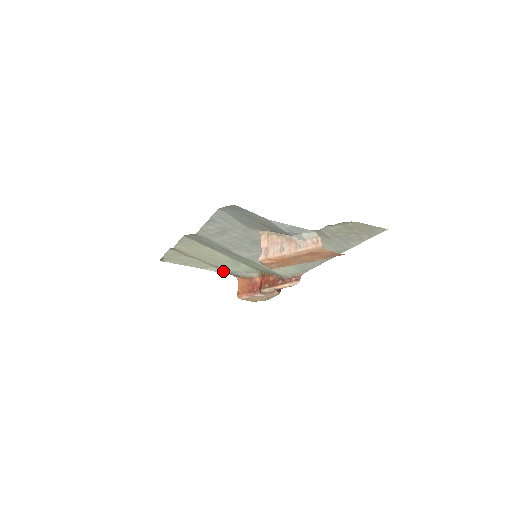
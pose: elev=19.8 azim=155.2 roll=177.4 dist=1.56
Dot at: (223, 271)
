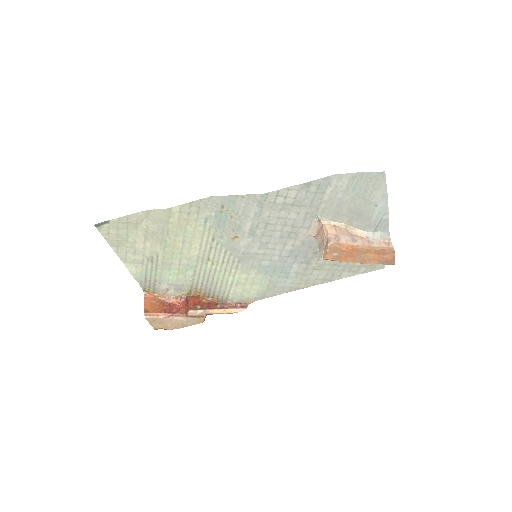
Dot at: (141, 277)
